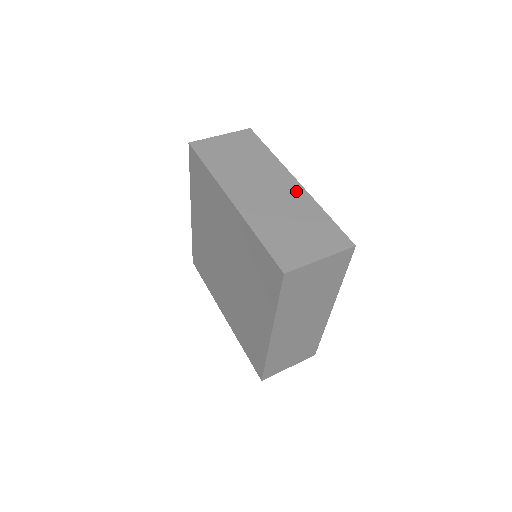
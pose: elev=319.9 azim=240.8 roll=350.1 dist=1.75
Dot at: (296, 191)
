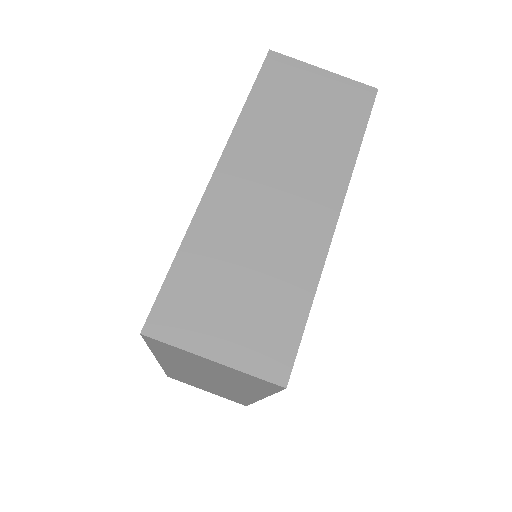
Dot at: (315, 232)
